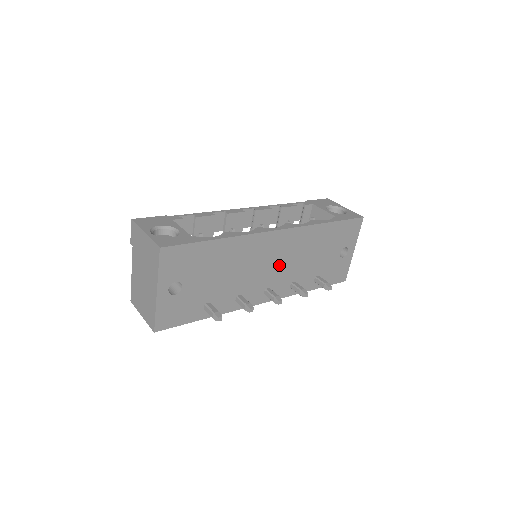
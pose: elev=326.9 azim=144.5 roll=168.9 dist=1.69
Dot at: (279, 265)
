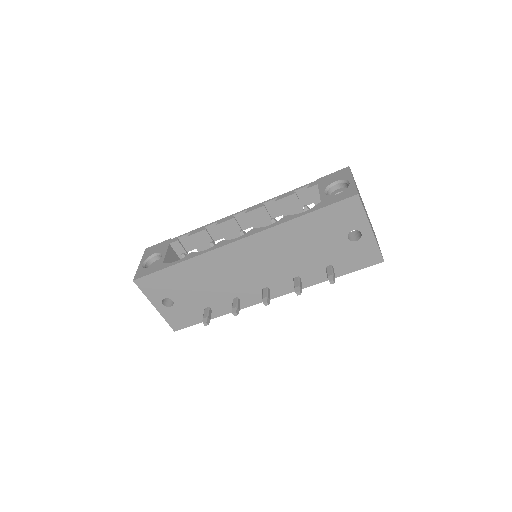
Dot at: (263, 267)
